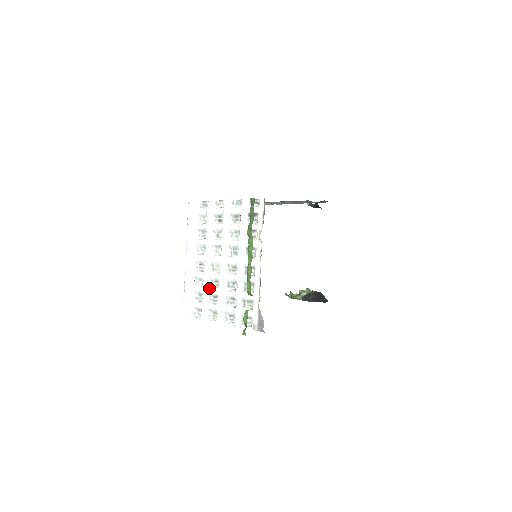
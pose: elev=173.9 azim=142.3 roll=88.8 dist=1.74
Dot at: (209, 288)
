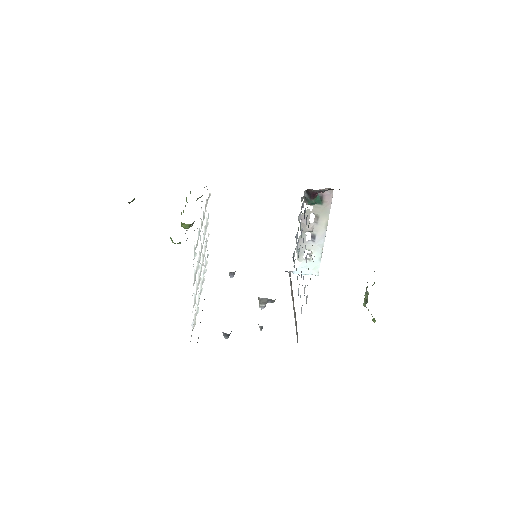
Dot at: occluded
